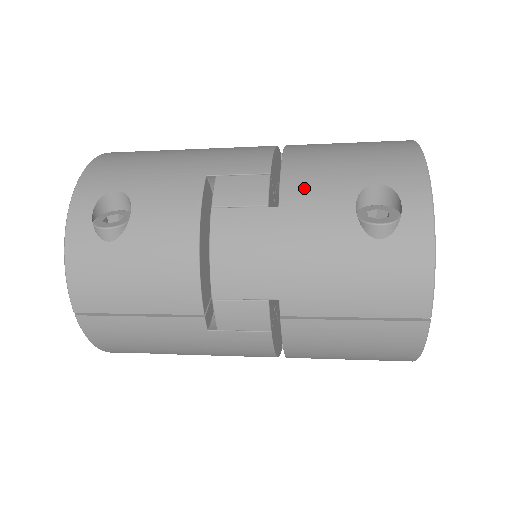
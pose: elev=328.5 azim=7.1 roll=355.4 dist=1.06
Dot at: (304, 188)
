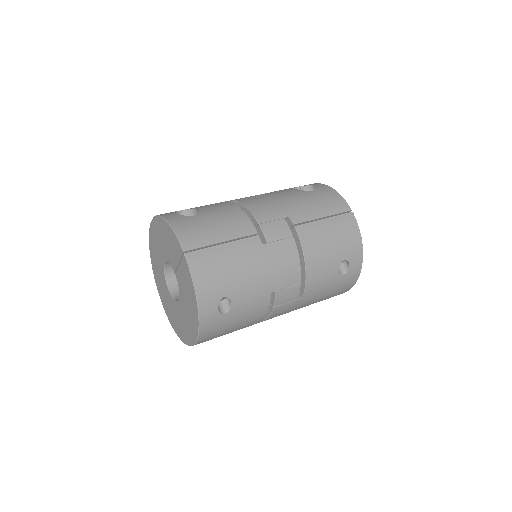
Dot at: (270, 192)
